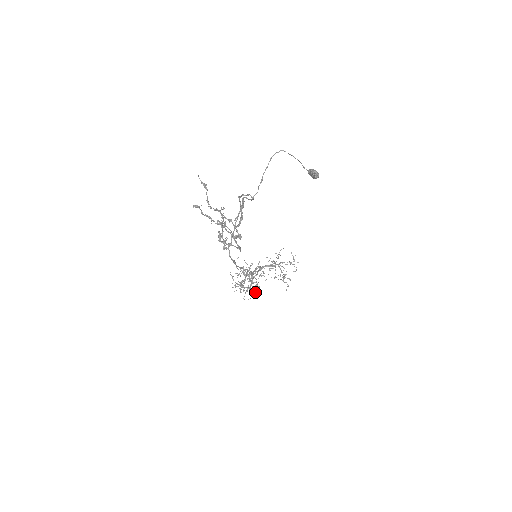
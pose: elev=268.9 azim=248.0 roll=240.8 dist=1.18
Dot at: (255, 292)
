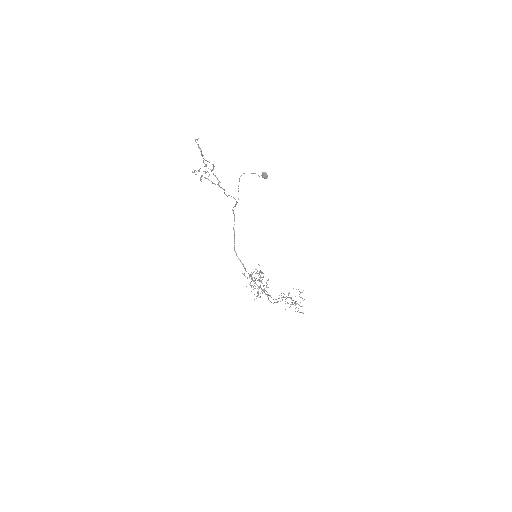
Dot at: occluded
